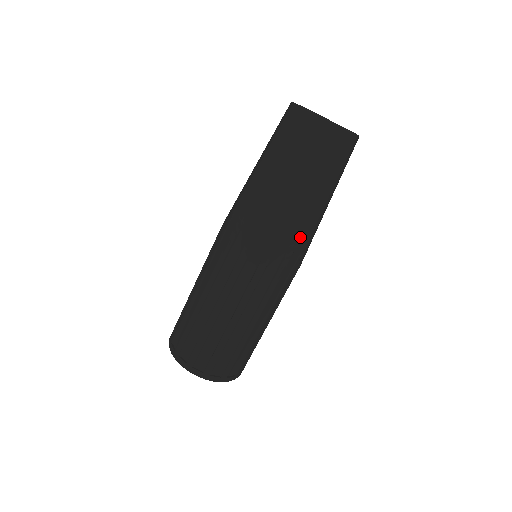
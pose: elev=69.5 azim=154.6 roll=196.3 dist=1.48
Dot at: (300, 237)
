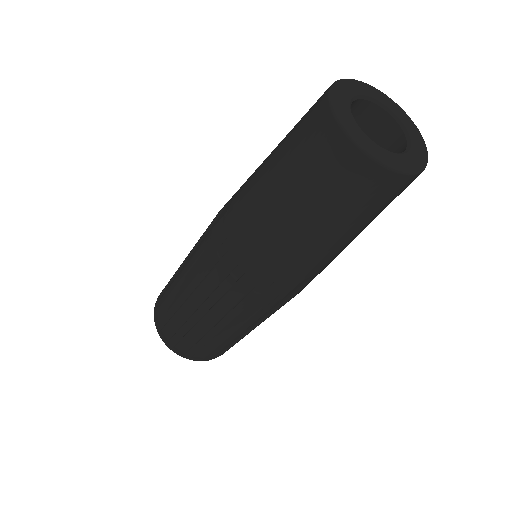
Dot at: (283, 272)
